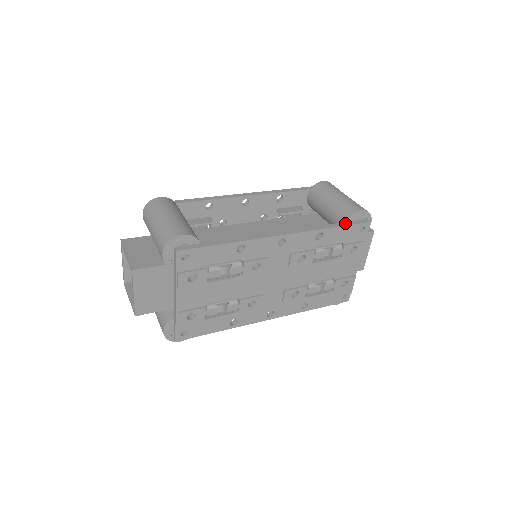
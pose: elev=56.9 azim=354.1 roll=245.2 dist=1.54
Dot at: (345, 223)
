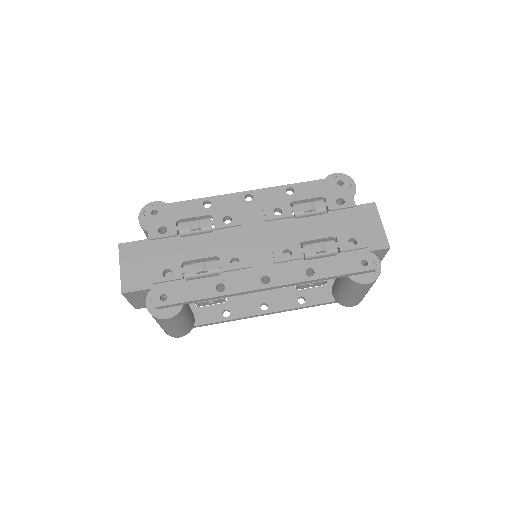
Dot at: (318, 182)
